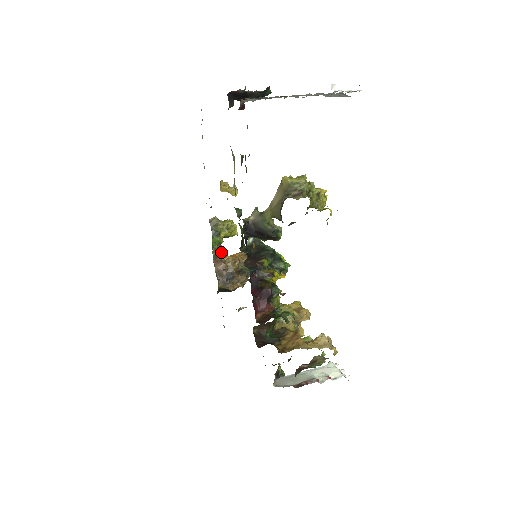
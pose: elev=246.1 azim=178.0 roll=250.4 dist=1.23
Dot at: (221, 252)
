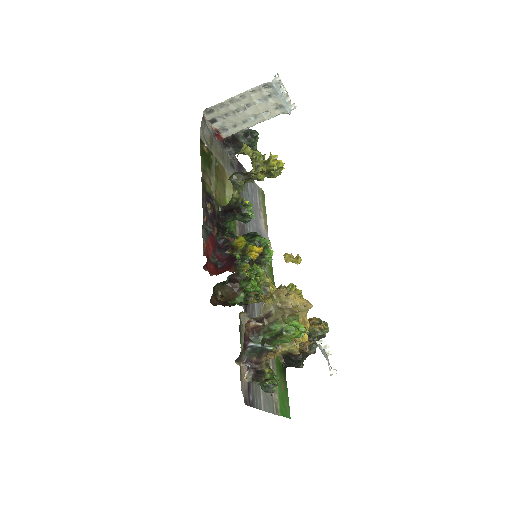
Dot at: occluded
